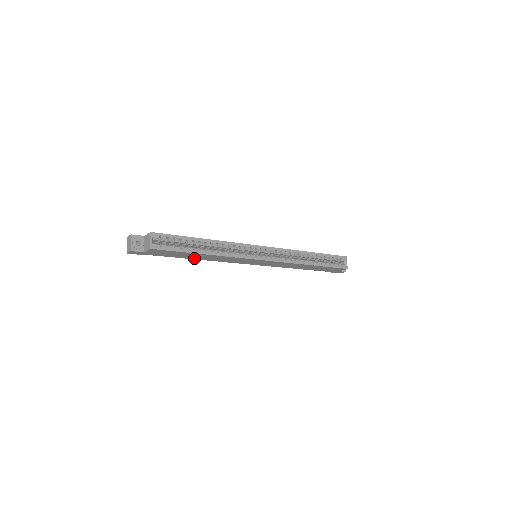
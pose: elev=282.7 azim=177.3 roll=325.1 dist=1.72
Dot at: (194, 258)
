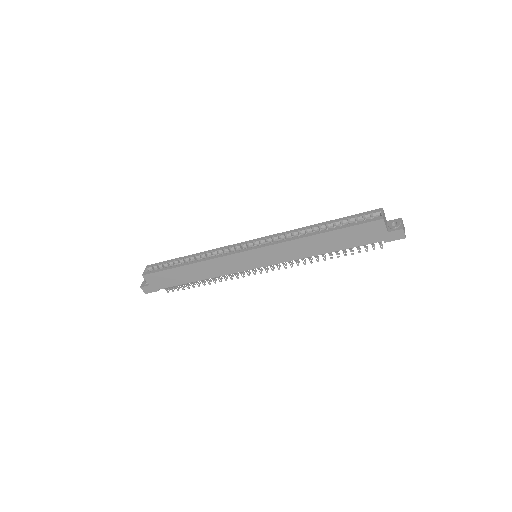
Dot at: (194, 279)
